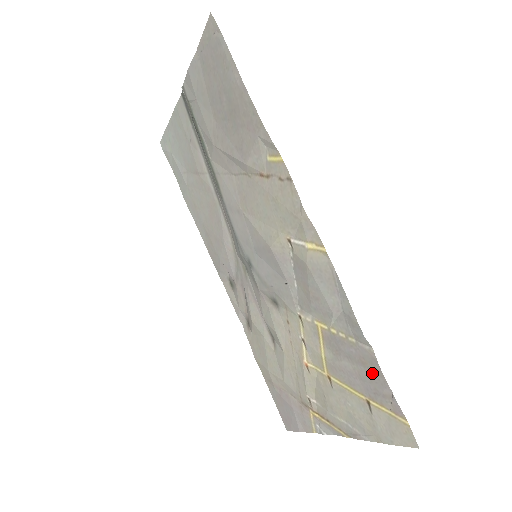
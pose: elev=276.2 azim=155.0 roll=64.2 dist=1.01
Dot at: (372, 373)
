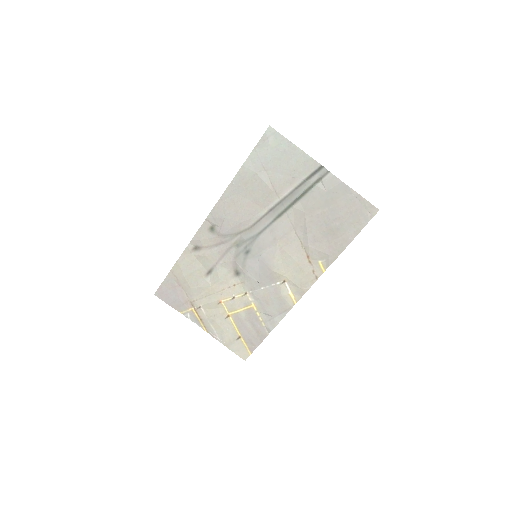
Dot at: (258, 337)
